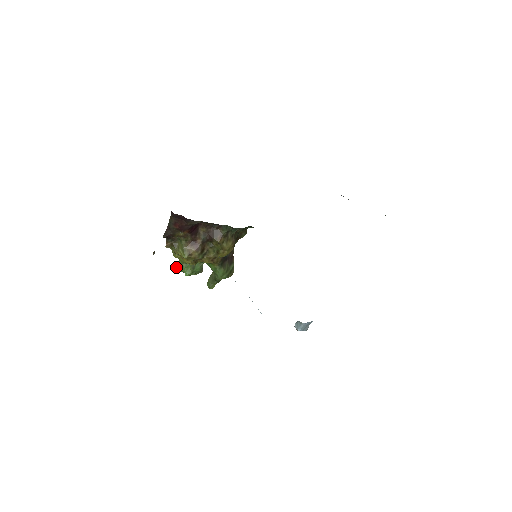
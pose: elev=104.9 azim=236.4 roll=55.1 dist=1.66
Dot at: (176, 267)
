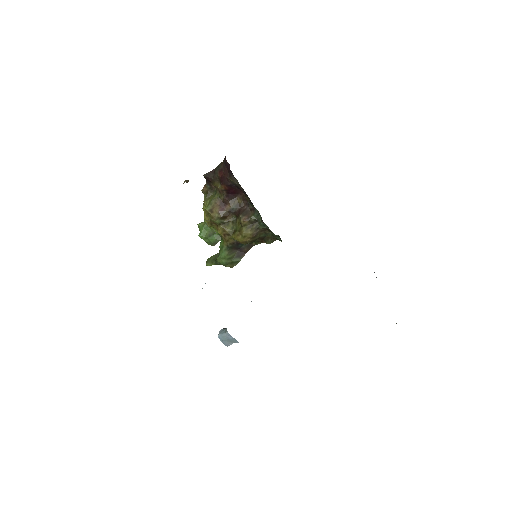
Dot at: (199, 223)
